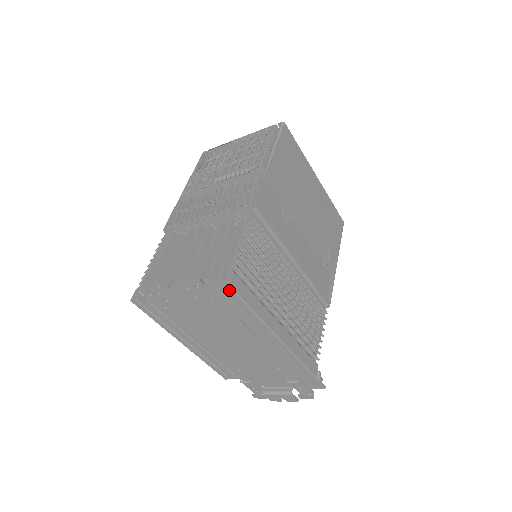
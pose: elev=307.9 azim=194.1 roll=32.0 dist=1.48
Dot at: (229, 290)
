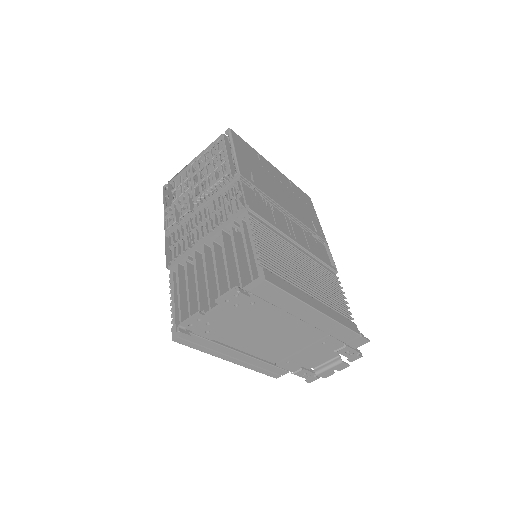
Dot at: (267, 285)
